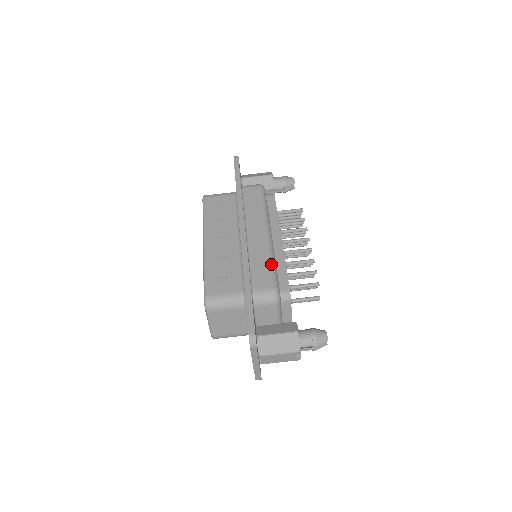
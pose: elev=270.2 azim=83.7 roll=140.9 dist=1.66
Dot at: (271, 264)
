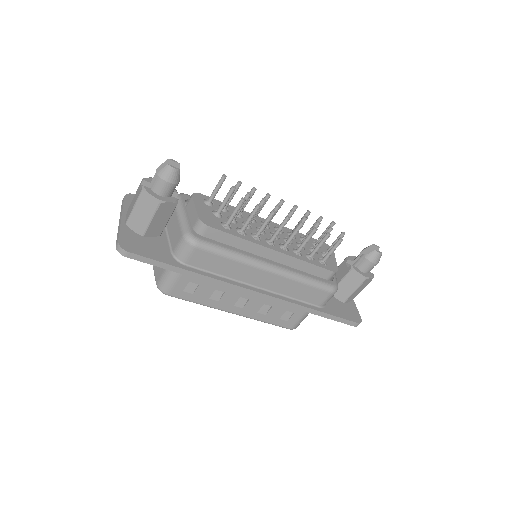
Dot at: (307, 284)
